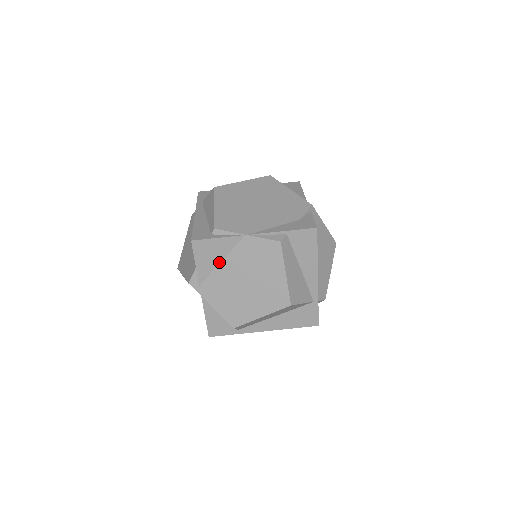
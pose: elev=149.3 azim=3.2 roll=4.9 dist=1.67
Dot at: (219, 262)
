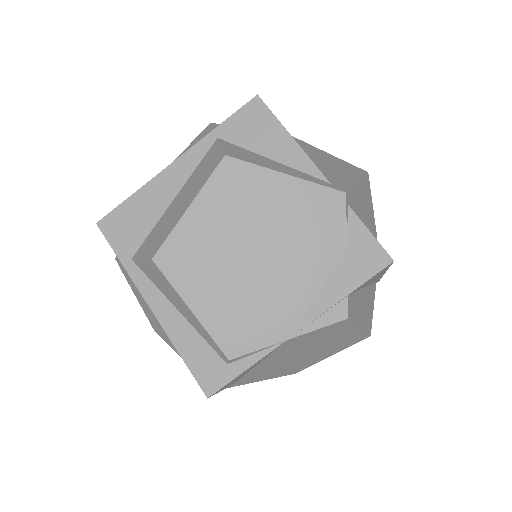
Dot at: (253, 367)
